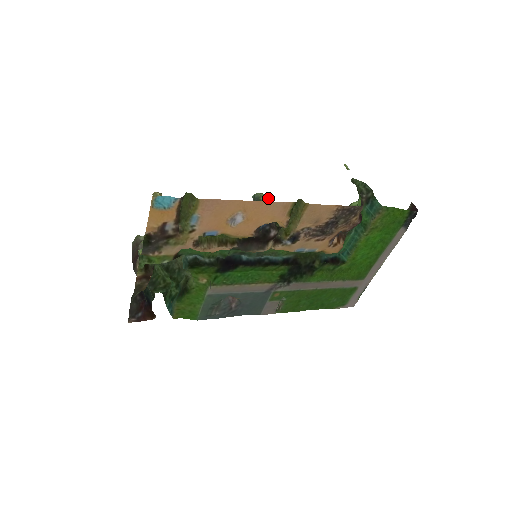
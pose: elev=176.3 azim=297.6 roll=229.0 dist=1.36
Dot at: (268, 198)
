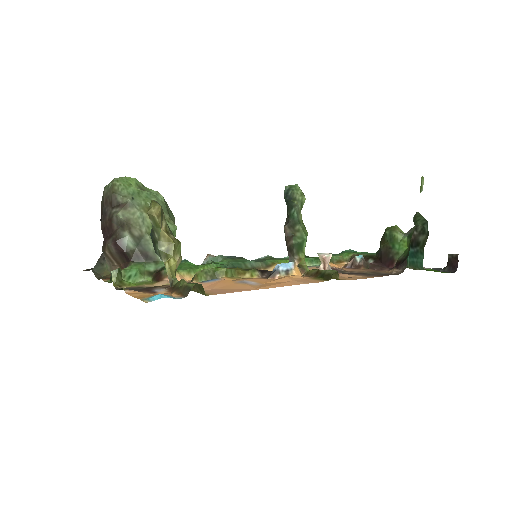
Dot at: (303, 204)
